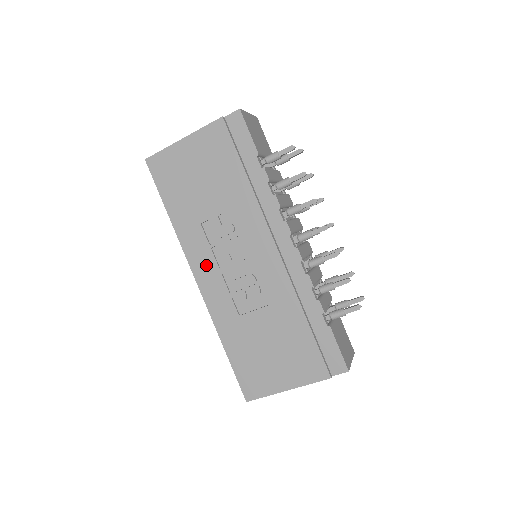
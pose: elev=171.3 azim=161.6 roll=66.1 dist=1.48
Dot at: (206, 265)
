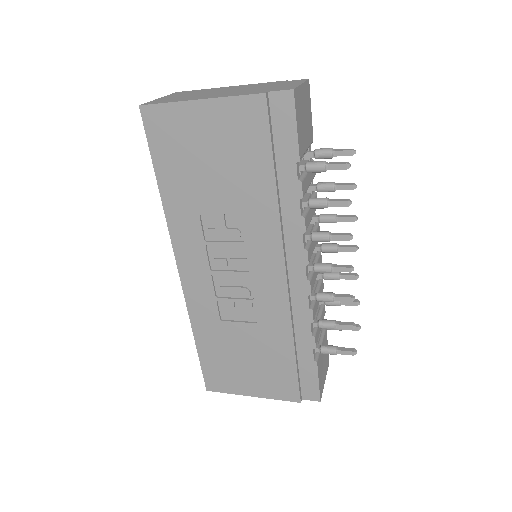
Dot at: (195, 260)
